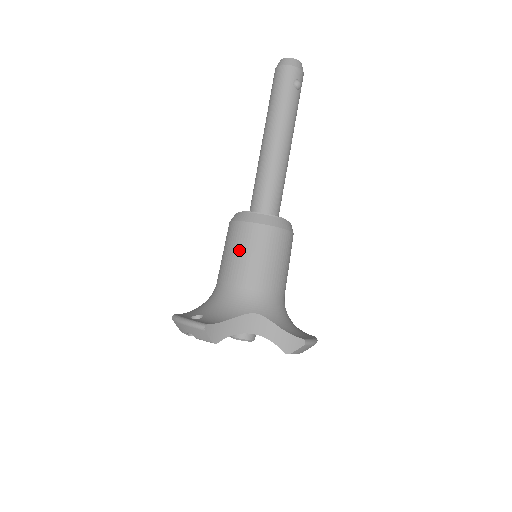
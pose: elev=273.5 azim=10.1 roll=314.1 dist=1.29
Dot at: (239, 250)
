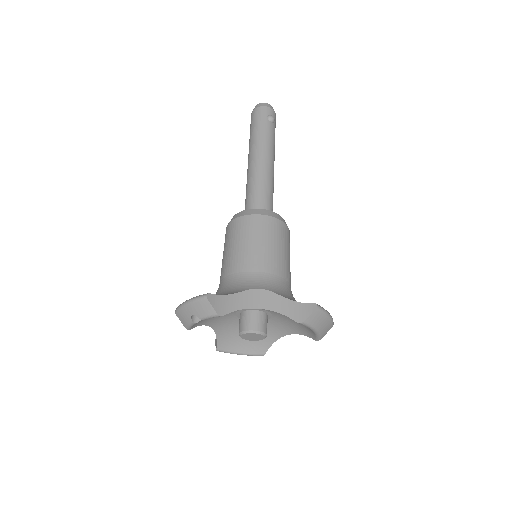
Dot at: (237, 241)
